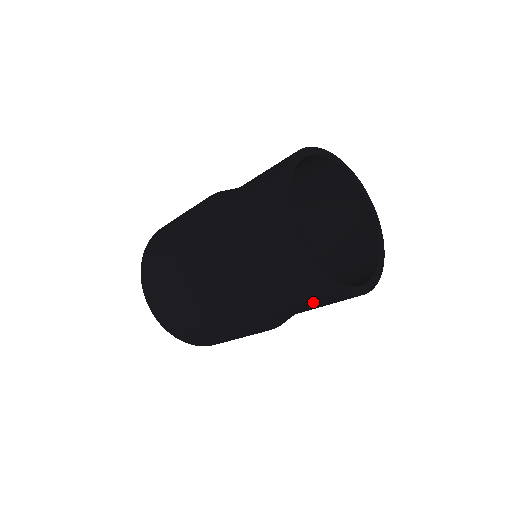
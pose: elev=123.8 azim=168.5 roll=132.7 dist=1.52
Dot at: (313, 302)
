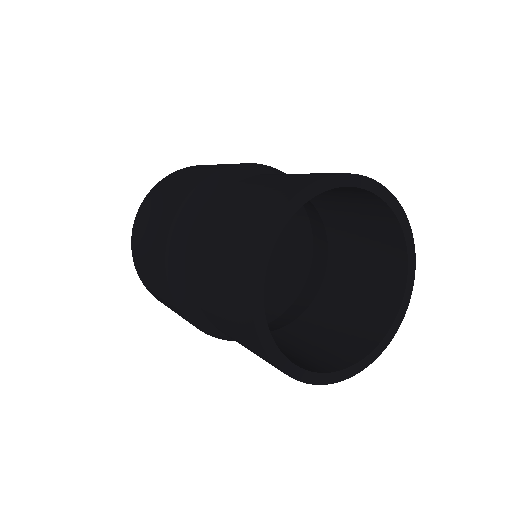
Dot at: (228, 305)
